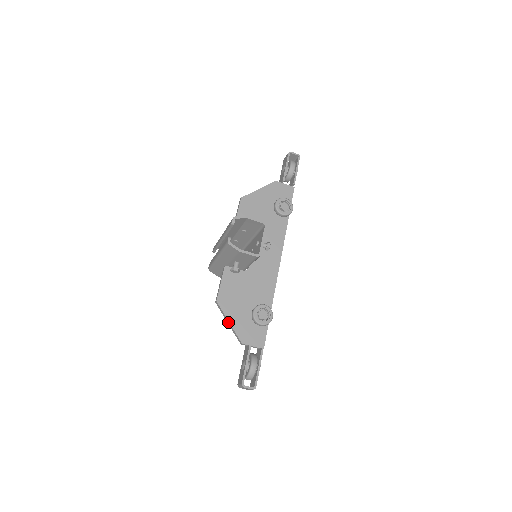
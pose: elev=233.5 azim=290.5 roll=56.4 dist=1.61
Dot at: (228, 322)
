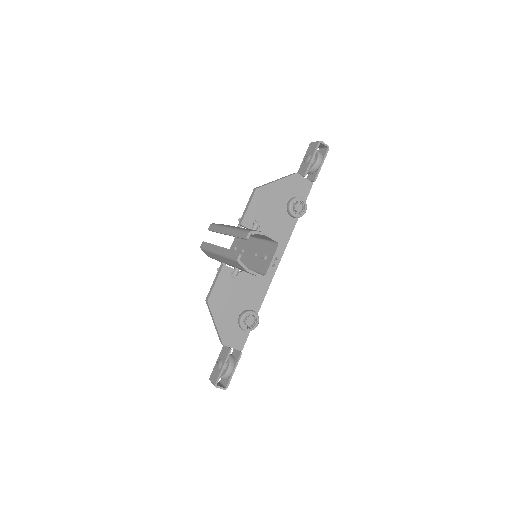
Dot at: (214, 322)
